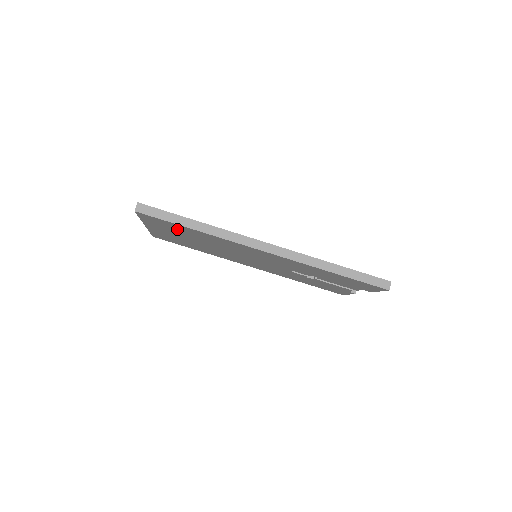
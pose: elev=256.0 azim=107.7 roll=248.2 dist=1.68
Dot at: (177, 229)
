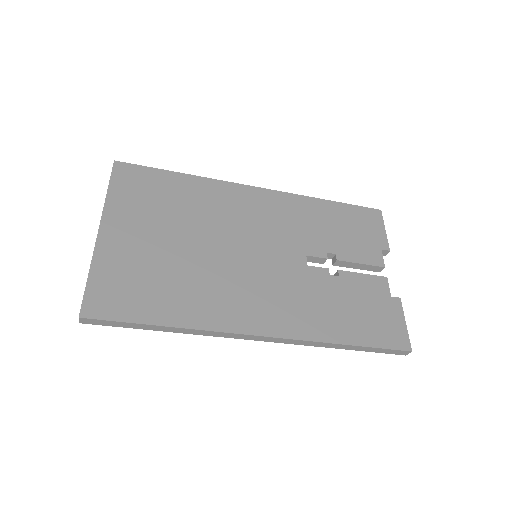
Dot at: occluded
